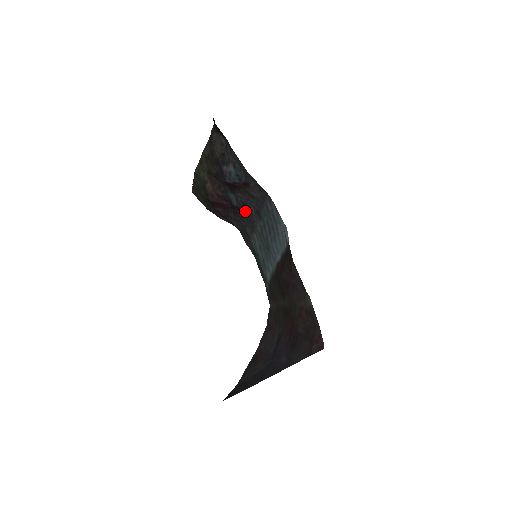
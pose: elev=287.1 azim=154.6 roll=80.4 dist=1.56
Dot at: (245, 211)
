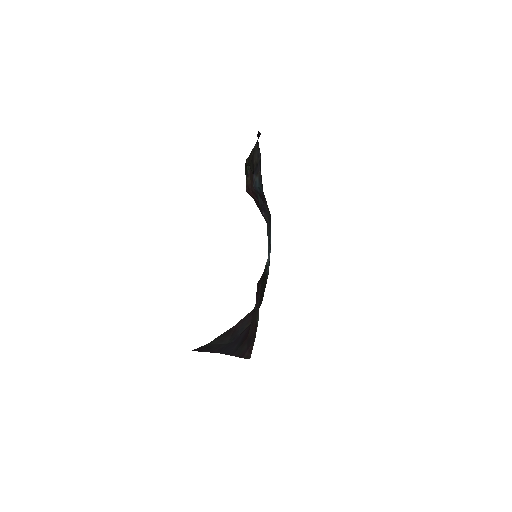
Dot at: (264, 215)
